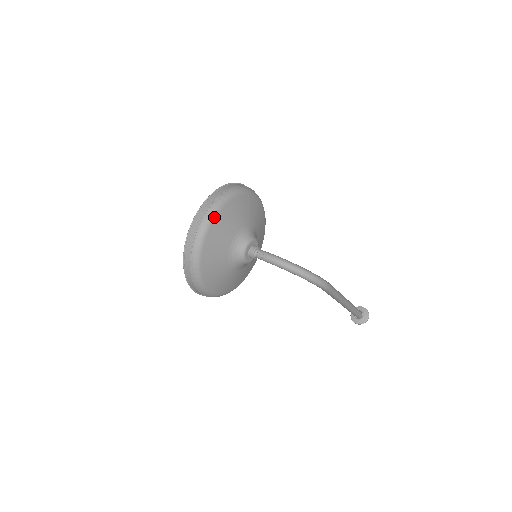
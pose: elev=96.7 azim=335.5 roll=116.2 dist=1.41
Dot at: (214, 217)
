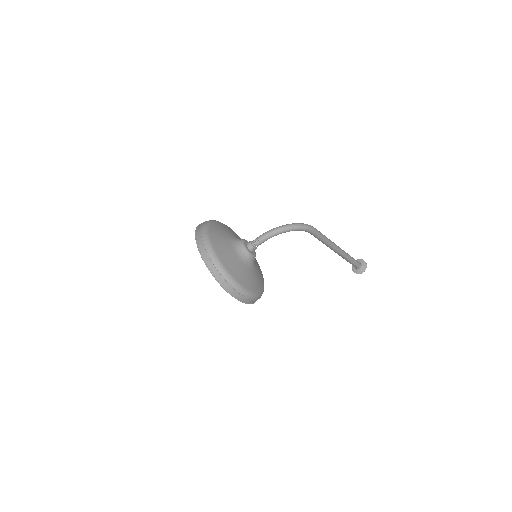
Dot at: (209, 237)
